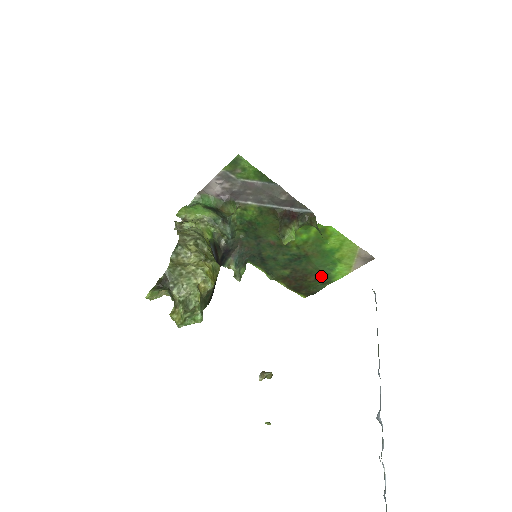
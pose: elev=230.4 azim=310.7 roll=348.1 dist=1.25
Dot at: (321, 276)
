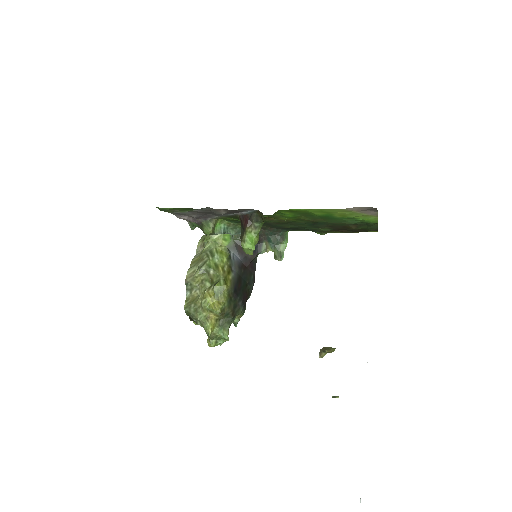
Dot at: (357, 224)
